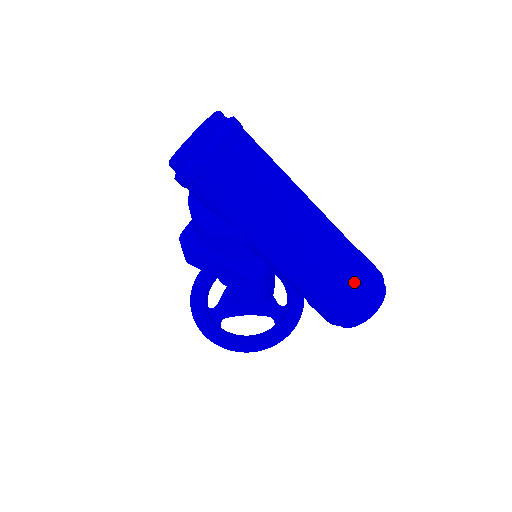
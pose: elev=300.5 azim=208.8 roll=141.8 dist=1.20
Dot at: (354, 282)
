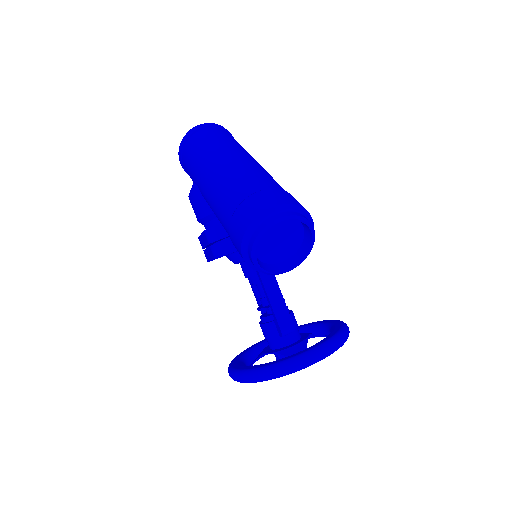
Dot at: (249, 196)
